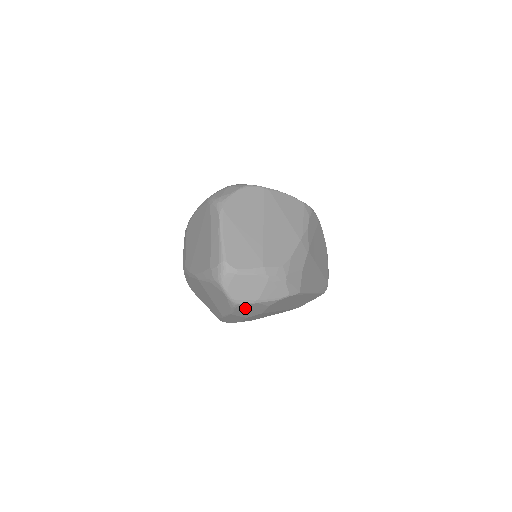
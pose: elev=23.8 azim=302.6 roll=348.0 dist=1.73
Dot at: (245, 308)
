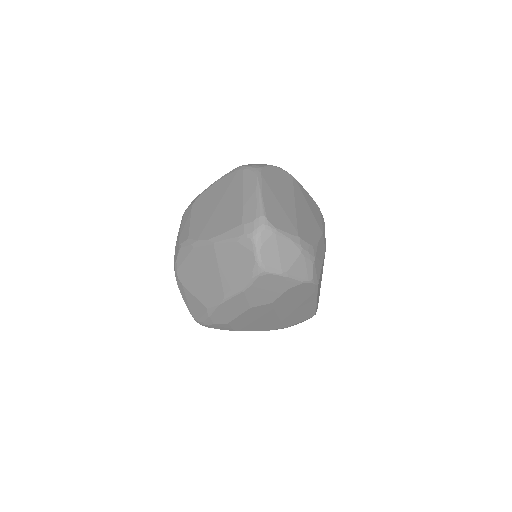
Dot at: (265, 283)
